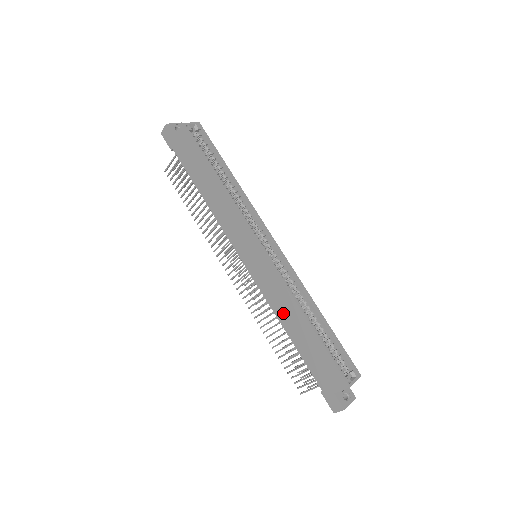
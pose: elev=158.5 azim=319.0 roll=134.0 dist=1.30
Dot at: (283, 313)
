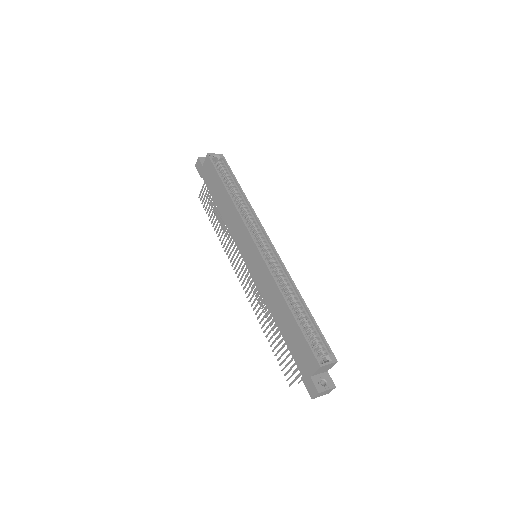
Dot at: (271, 302)
